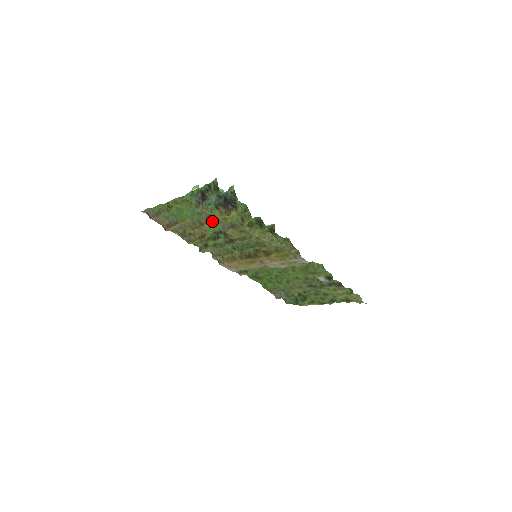
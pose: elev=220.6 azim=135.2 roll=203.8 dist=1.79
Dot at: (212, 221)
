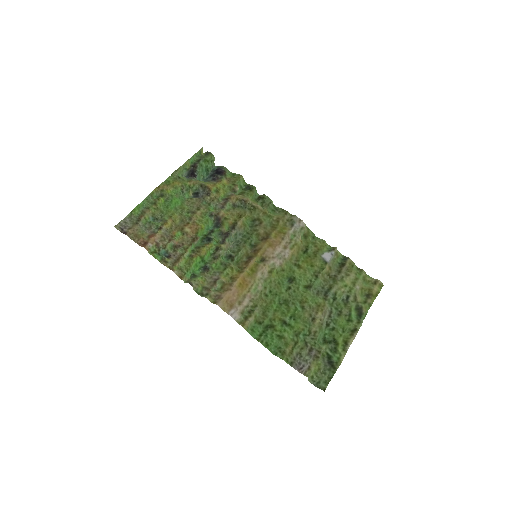
Dot at: (204, 205)
